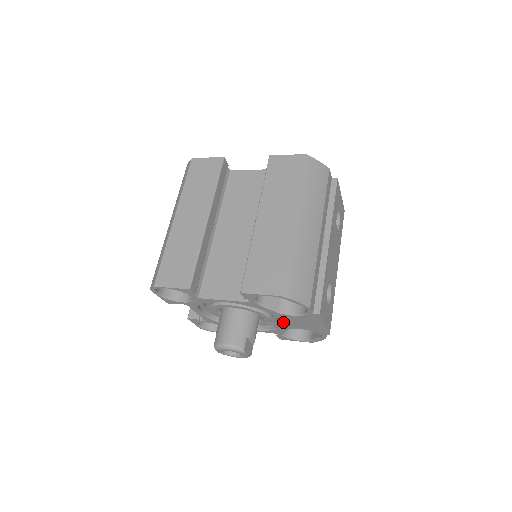
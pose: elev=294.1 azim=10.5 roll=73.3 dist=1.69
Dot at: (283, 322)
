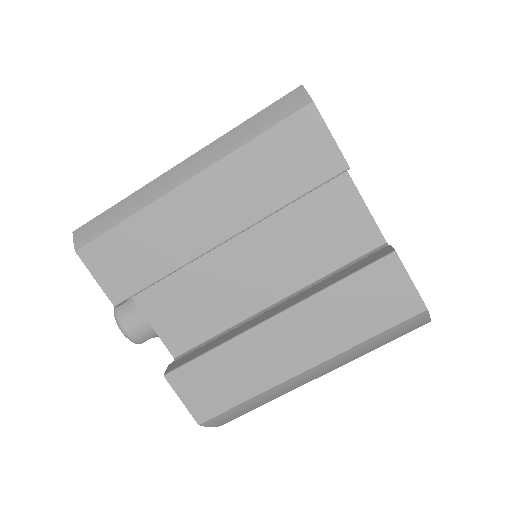
Dot at: occluded
